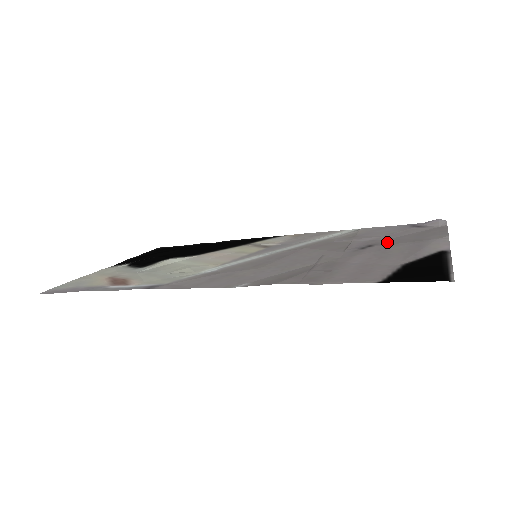
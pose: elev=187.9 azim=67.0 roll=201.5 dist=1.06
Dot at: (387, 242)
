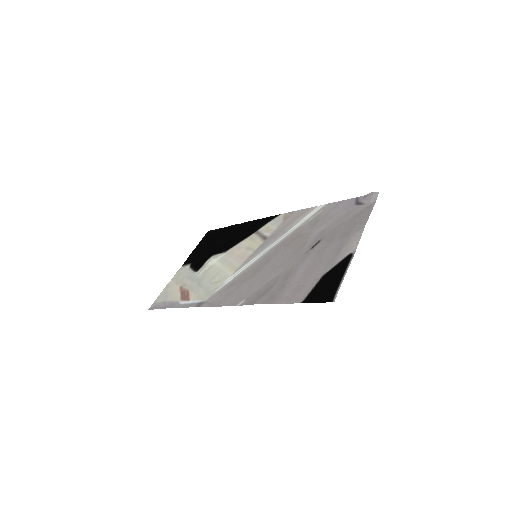
Dot at: (329, 236)
